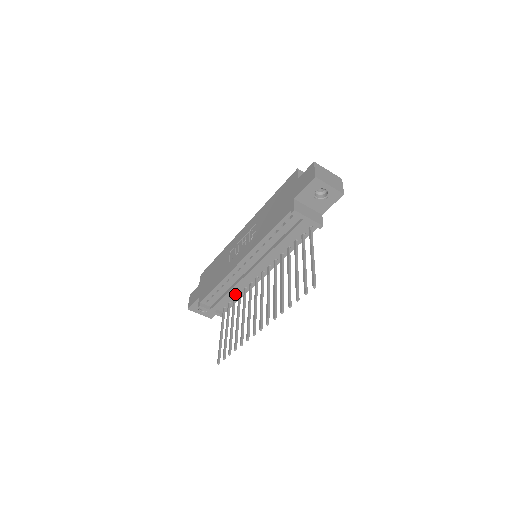
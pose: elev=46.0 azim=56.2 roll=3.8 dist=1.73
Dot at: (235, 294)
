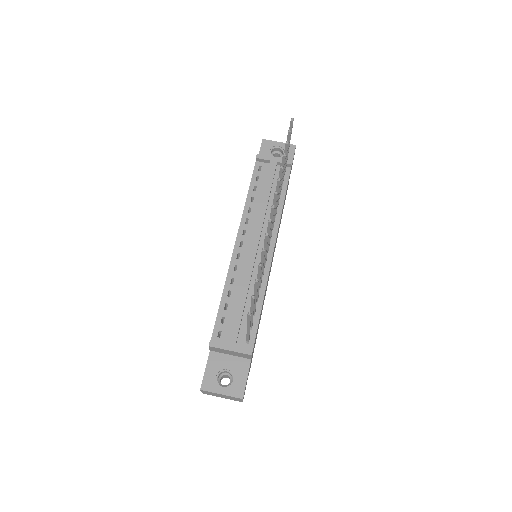
Dot at: occluded
